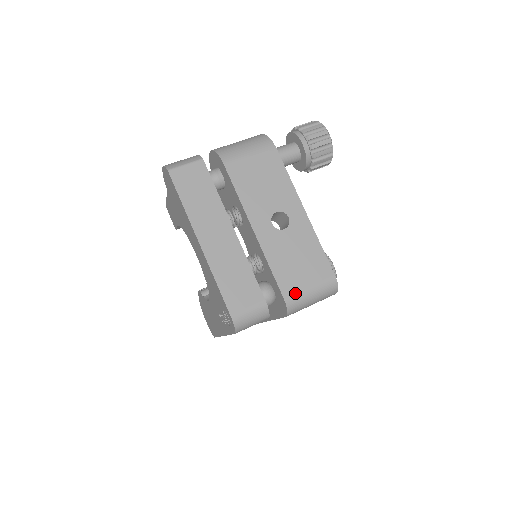
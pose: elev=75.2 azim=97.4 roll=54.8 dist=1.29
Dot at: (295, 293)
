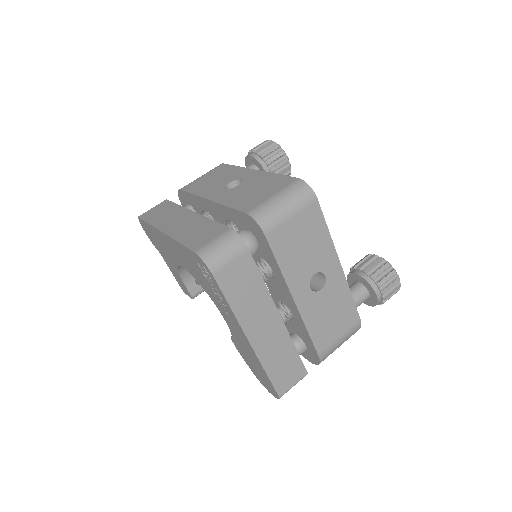
Dot at: (257, 205)
